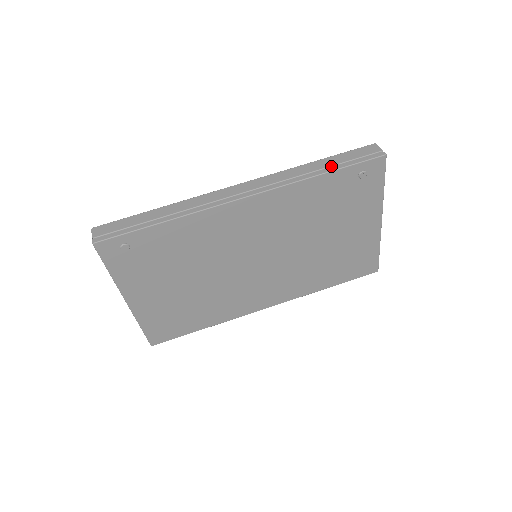
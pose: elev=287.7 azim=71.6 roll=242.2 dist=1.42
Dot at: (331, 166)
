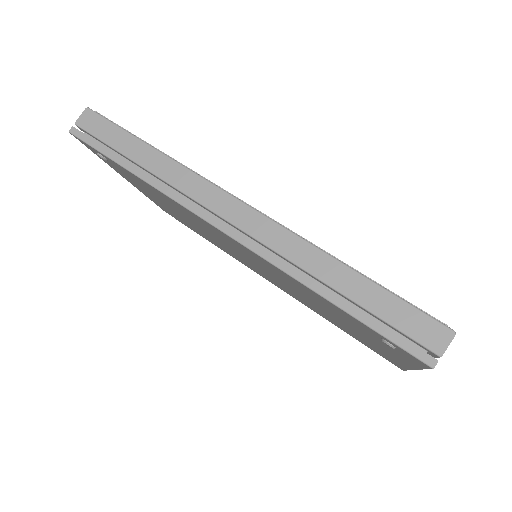
Dot at: (351, 299)
